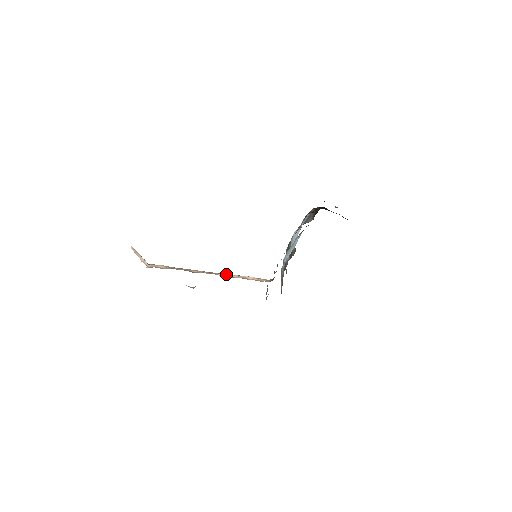
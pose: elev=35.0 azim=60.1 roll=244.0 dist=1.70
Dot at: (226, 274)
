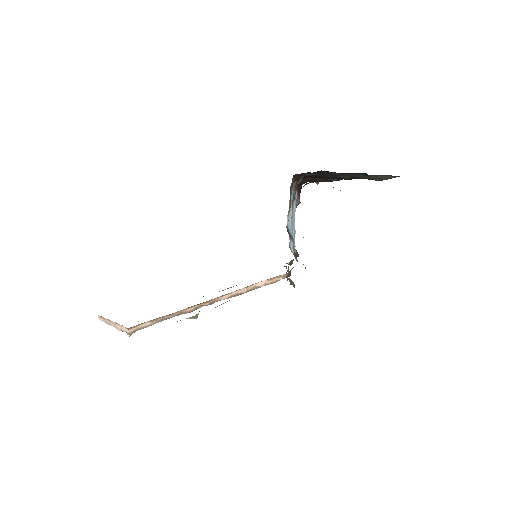
Dot at: (230, 293)
